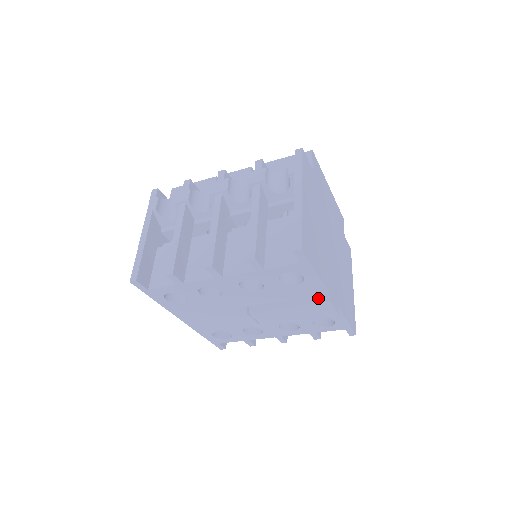
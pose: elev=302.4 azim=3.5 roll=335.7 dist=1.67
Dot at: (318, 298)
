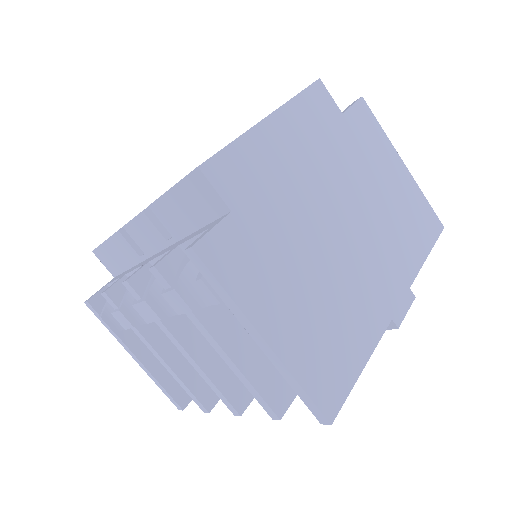
Dot at: occluded
